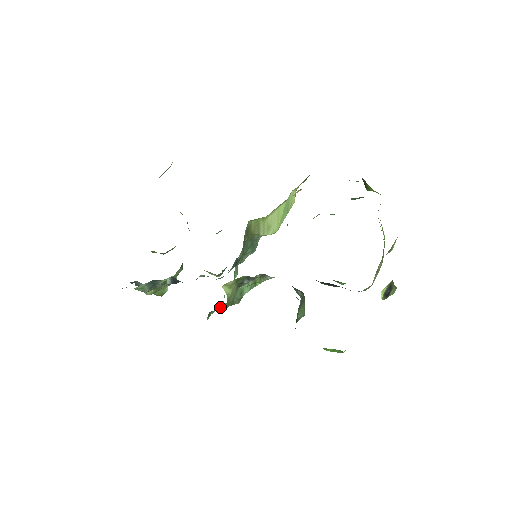
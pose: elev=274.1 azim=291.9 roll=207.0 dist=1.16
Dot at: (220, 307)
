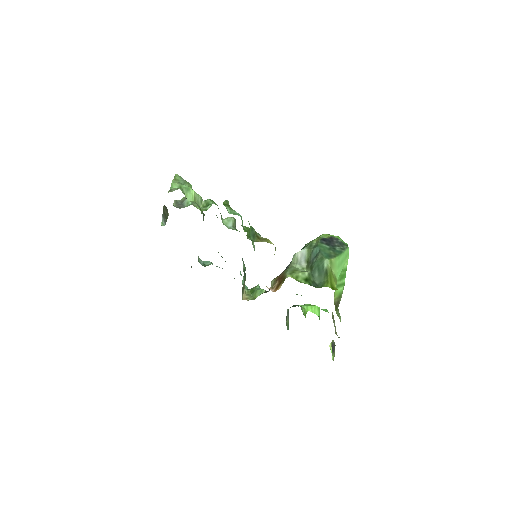
Dot at: occluded
